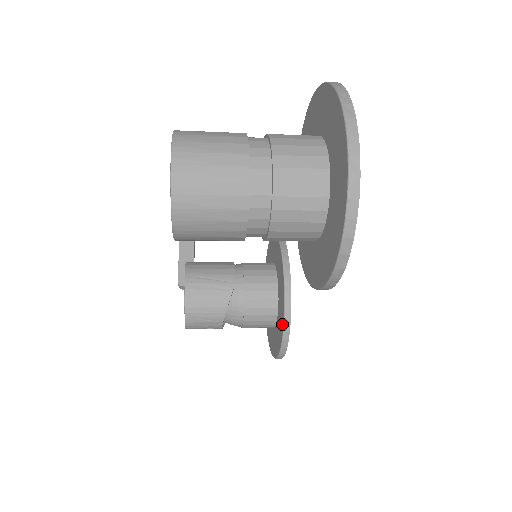
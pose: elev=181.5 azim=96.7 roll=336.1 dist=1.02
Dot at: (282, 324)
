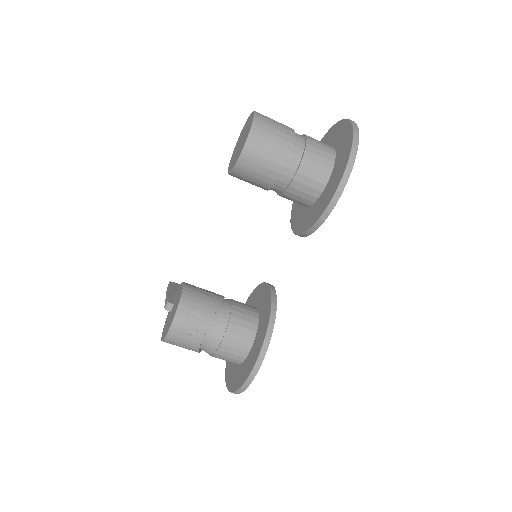
Dot at: (267, 321)
